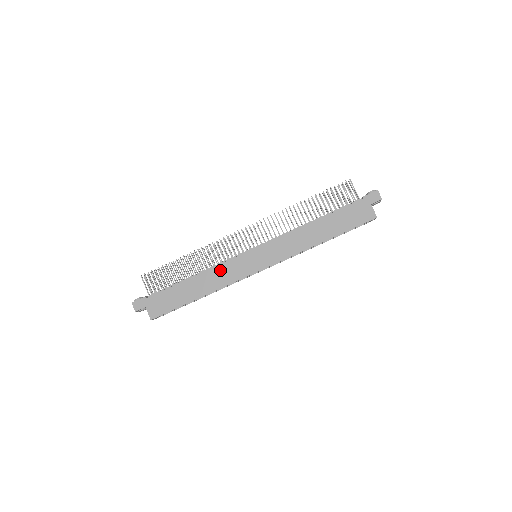
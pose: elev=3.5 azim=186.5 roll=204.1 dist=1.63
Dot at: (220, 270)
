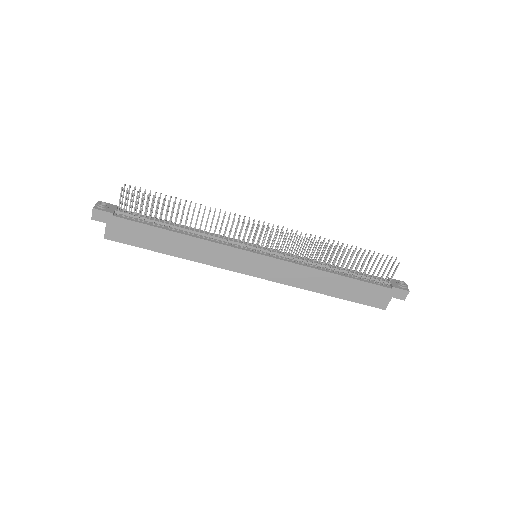
Dot at: (212, 247)
